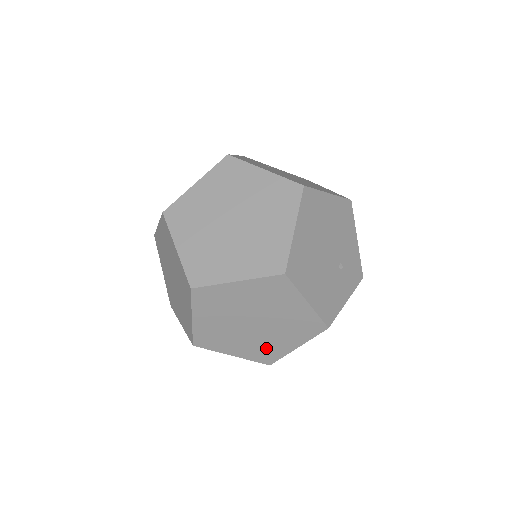
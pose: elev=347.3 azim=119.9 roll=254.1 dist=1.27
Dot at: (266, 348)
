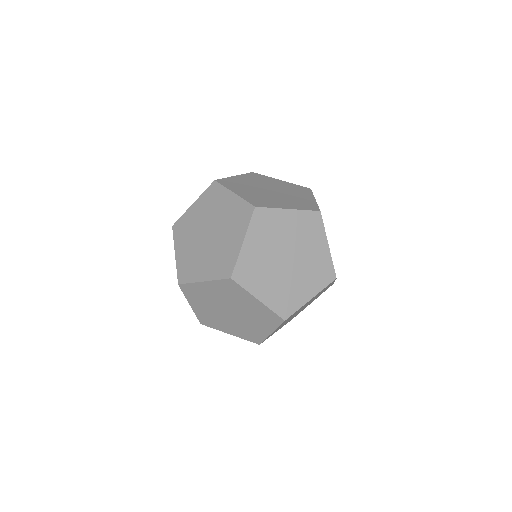
Dot at: (288, 295)
